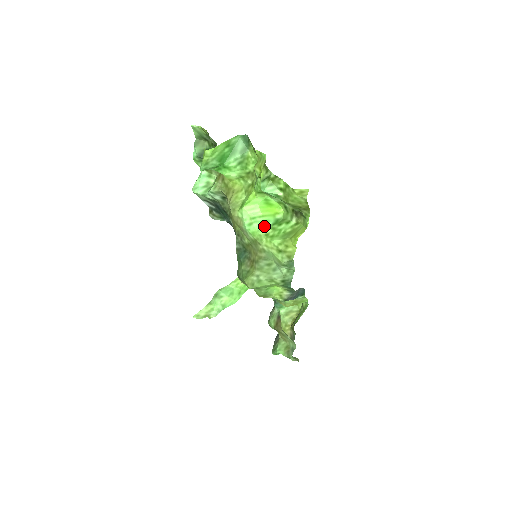
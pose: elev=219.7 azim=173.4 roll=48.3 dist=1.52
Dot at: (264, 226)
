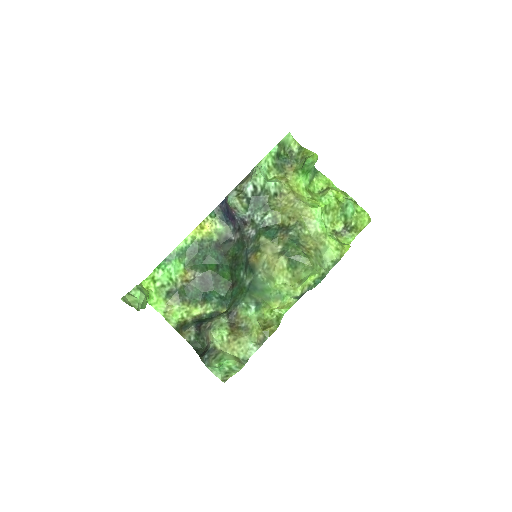
Dot at: occluded
